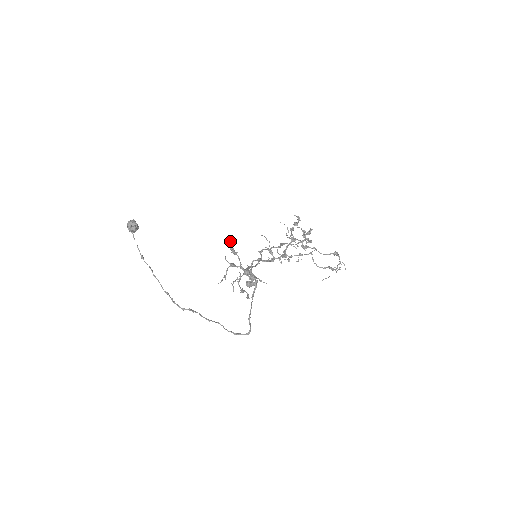
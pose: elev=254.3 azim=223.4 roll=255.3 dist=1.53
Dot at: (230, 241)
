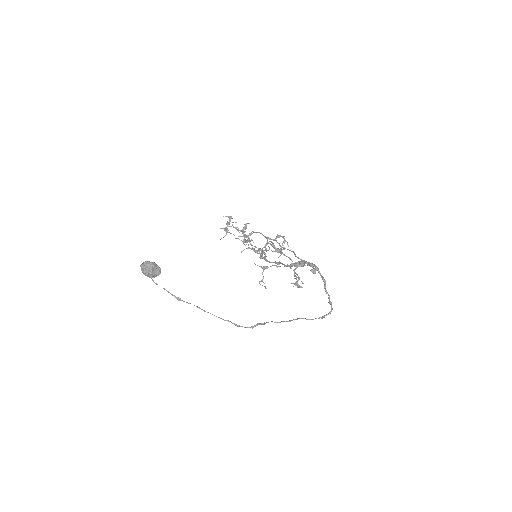
Dot at: (273, 243)
